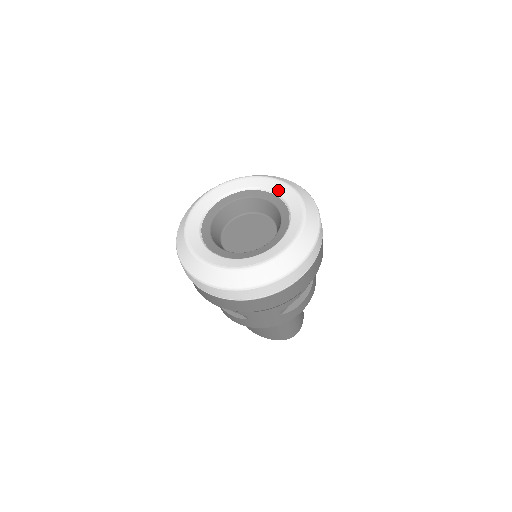
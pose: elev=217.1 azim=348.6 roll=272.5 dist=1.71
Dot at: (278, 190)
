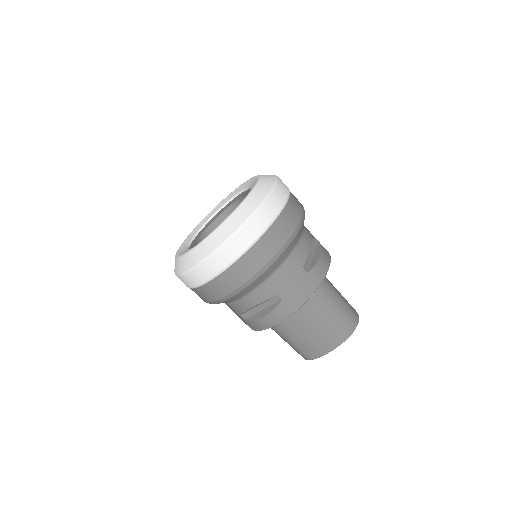
Dot at: (235, 193)
